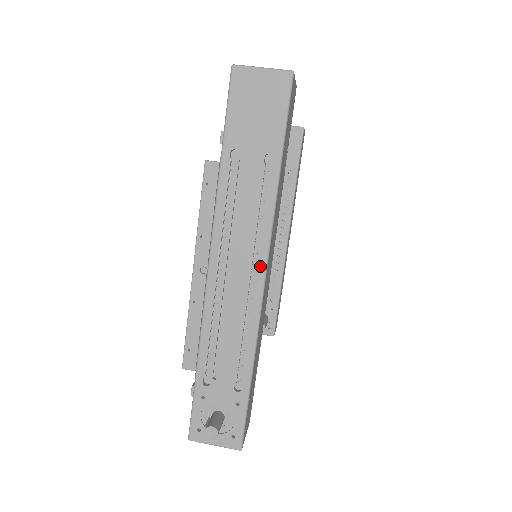
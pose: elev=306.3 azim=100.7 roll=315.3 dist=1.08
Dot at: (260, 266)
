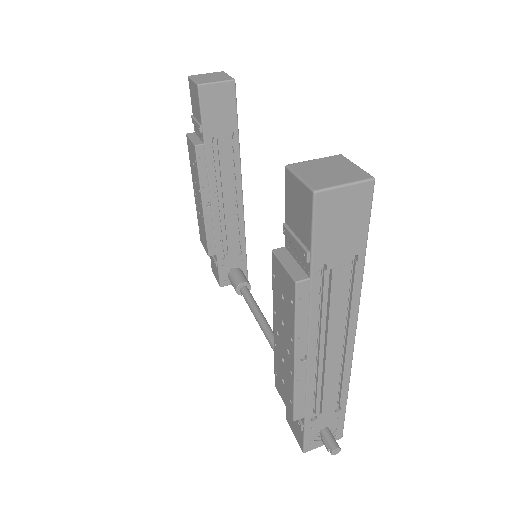
Dot at: (351, 335)
